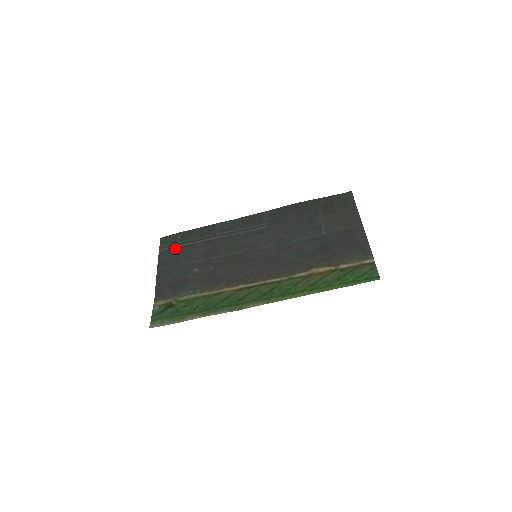
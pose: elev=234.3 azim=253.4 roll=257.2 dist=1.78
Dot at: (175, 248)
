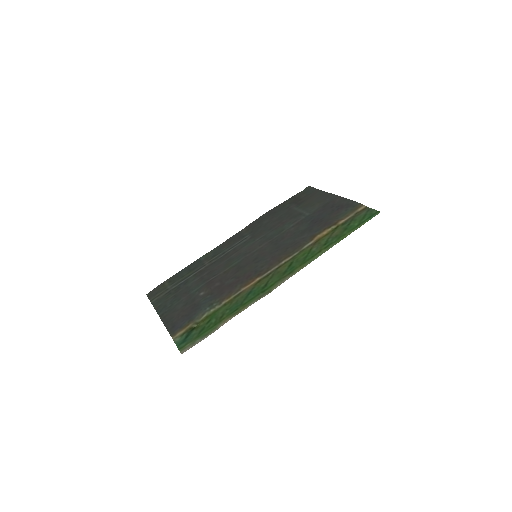
Dot at: (168, 292)
